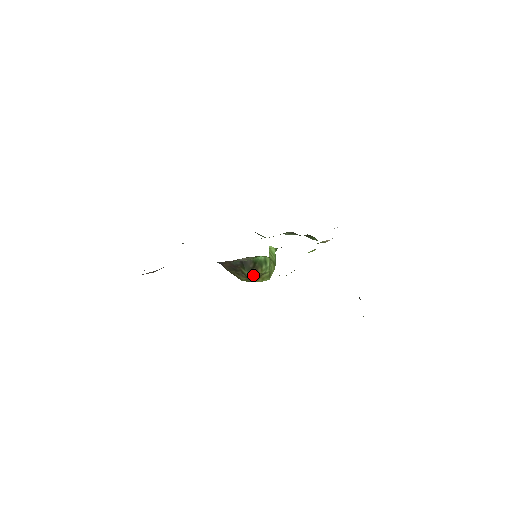
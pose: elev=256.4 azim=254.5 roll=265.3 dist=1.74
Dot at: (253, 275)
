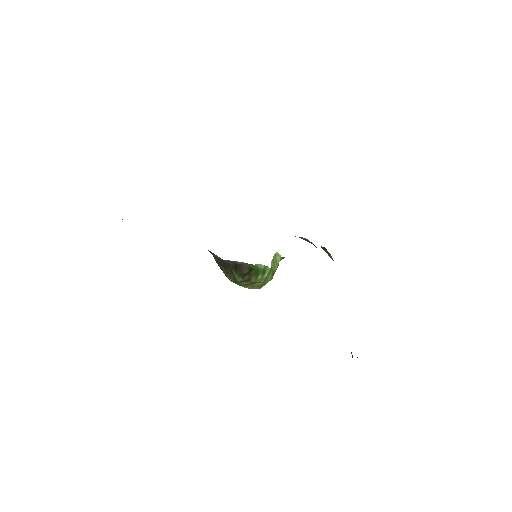
Dot at: (243, 281)
